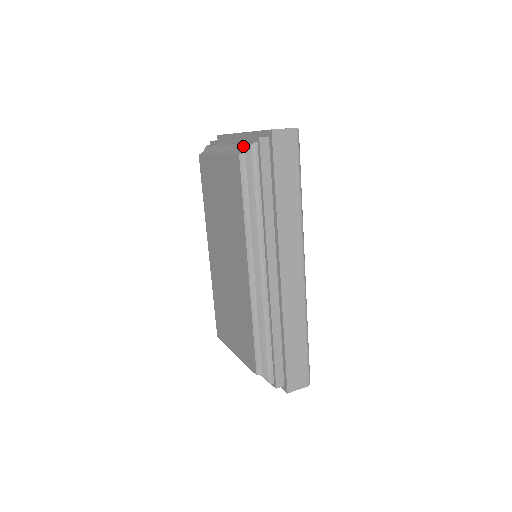
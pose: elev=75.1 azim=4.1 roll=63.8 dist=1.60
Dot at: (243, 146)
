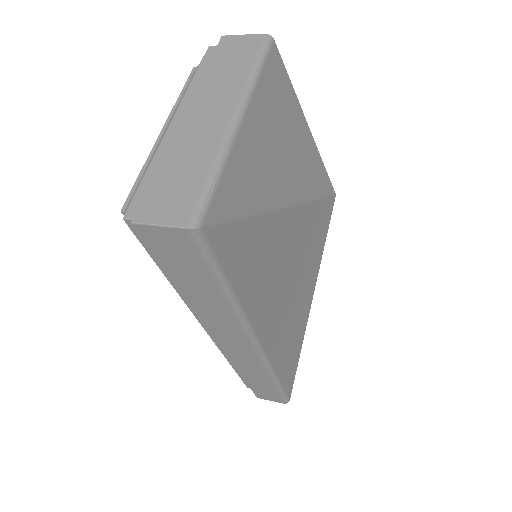
Dot at: occluded
